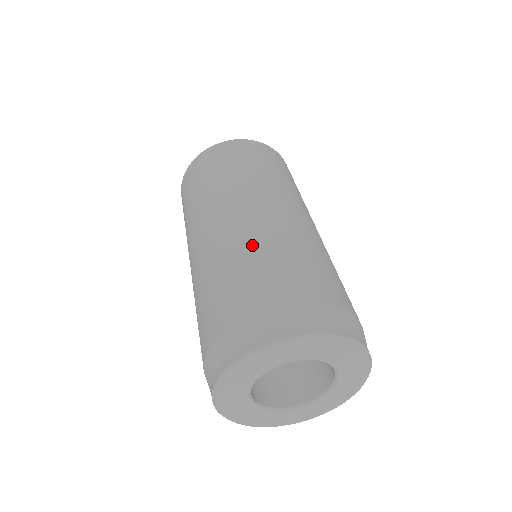
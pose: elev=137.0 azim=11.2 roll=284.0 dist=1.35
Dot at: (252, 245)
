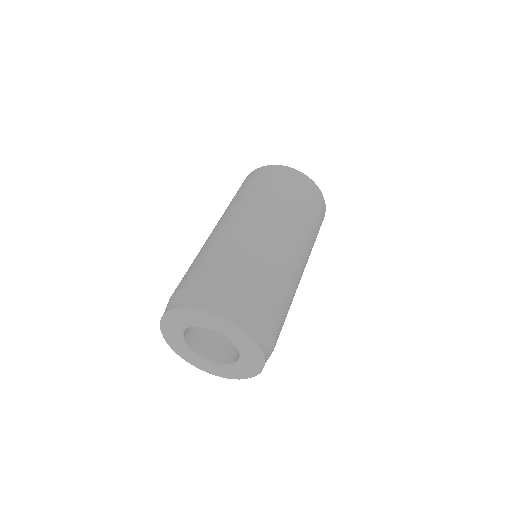
Dot at: (216, 246)
